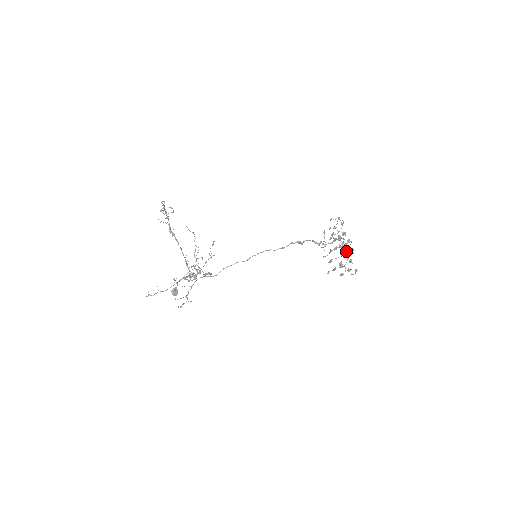
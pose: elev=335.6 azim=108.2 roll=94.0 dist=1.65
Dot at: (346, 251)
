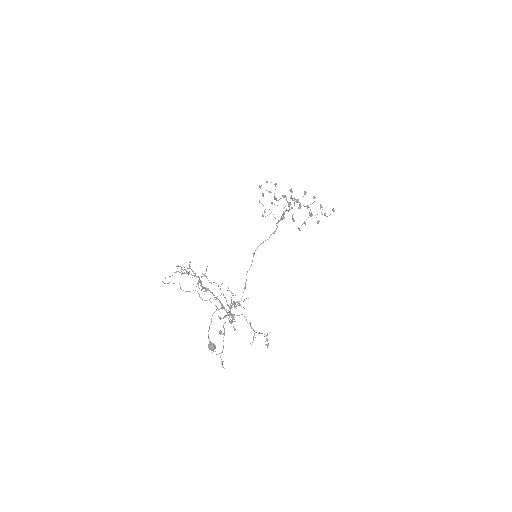
Dot at: (300, 203)
